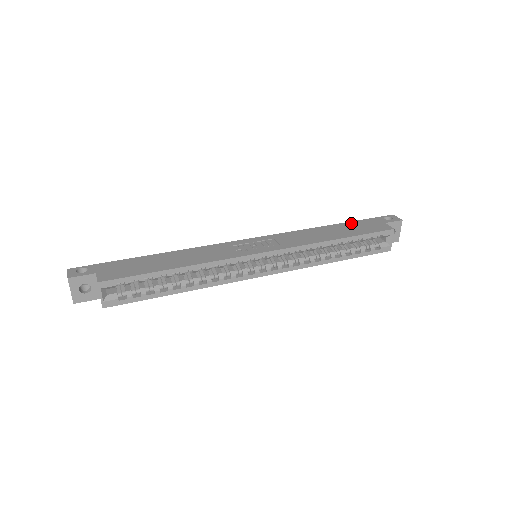
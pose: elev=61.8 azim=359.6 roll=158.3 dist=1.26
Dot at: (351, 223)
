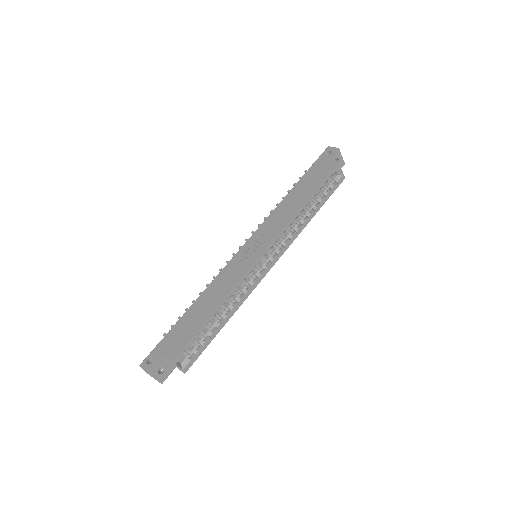
Dot at: (304, 178)
